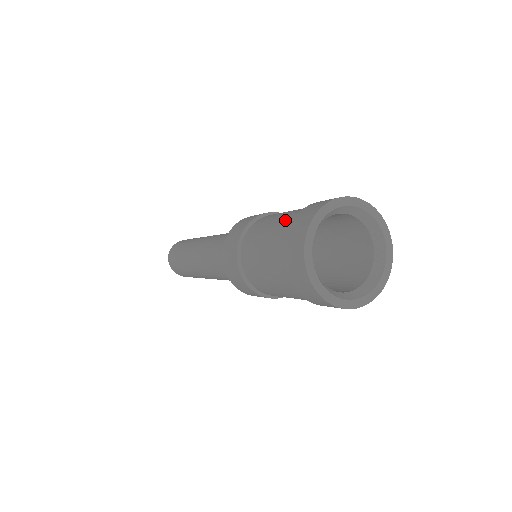
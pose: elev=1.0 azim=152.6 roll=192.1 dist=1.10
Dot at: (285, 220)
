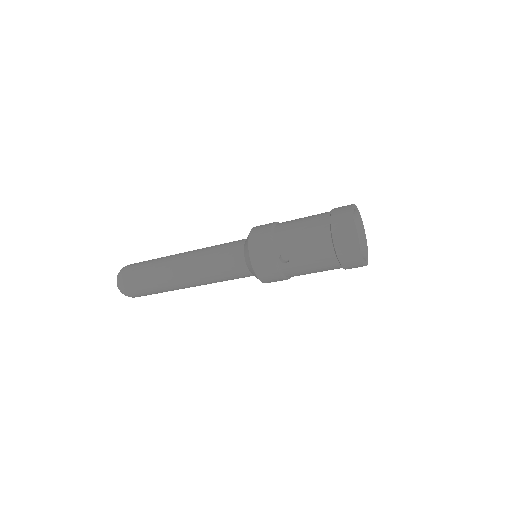
Dot at: occluded
